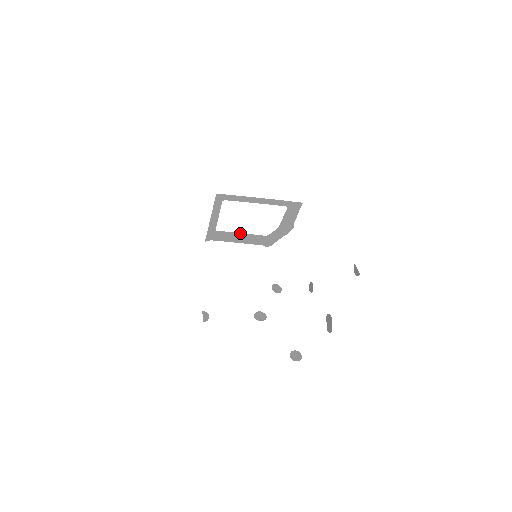
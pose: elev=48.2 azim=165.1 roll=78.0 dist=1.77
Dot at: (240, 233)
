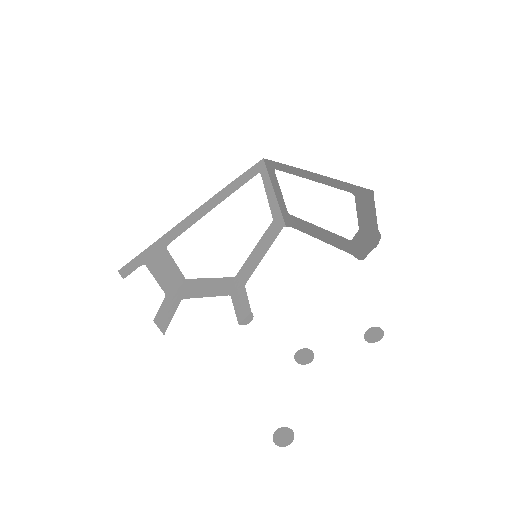
Dot at: occluded
